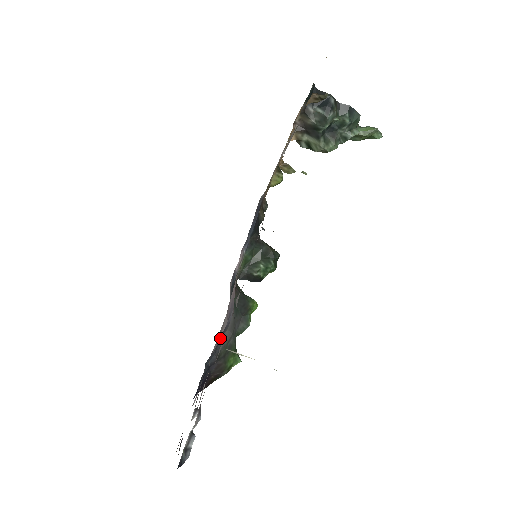
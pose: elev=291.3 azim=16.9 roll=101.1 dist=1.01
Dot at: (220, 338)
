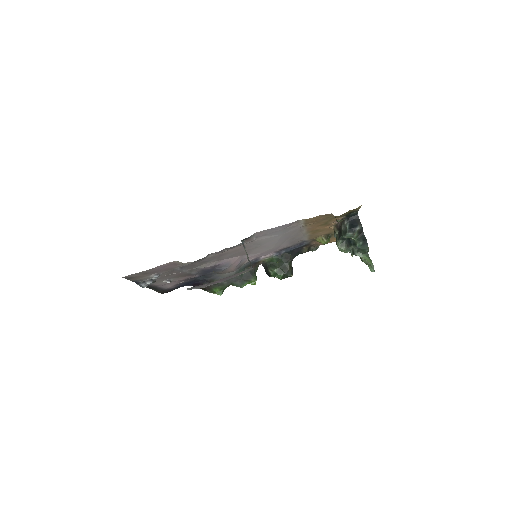
Dot at: (212, 271)
